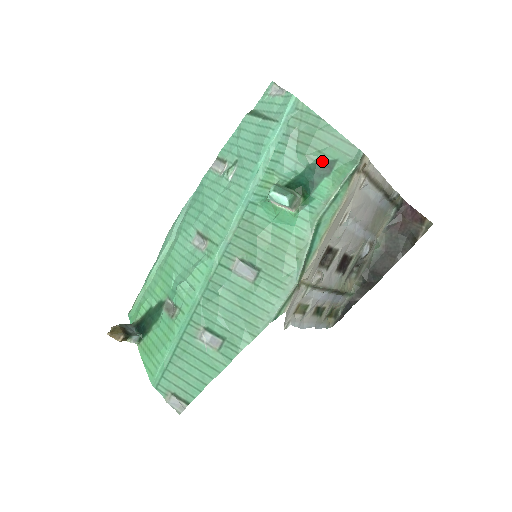
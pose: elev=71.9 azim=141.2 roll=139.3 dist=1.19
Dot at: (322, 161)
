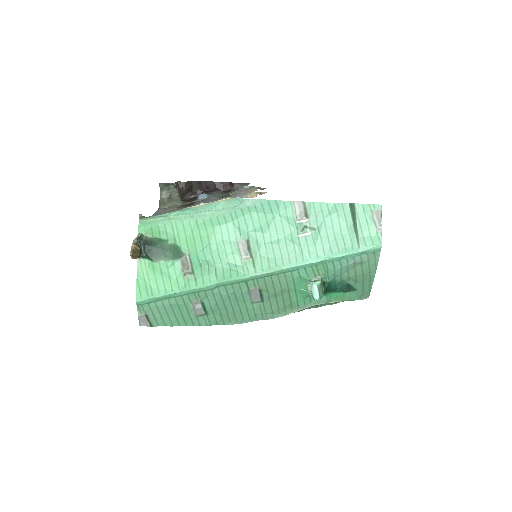
Dot at: (351, 285)
